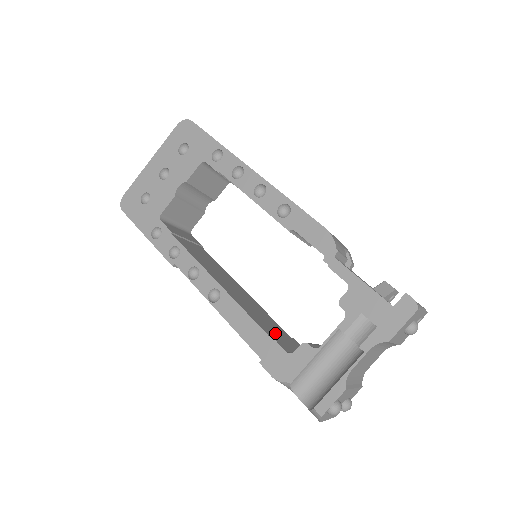
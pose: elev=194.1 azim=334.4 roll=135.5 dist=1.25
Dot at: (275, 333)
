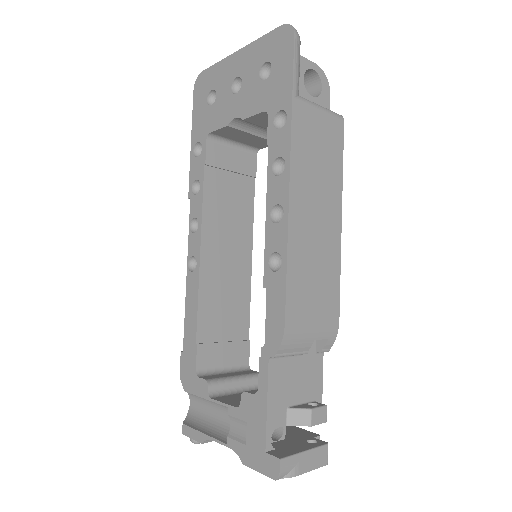
Dot at: (219, 336)
